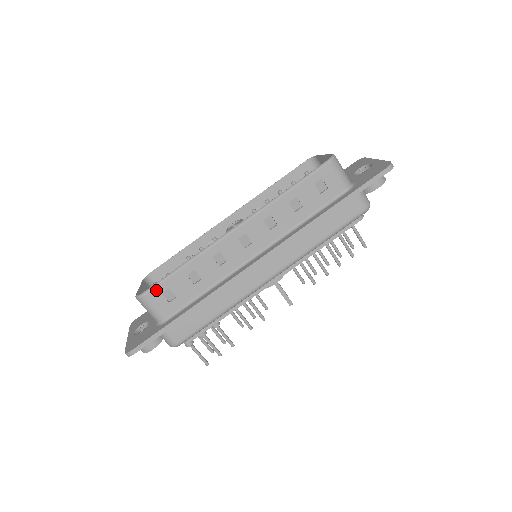
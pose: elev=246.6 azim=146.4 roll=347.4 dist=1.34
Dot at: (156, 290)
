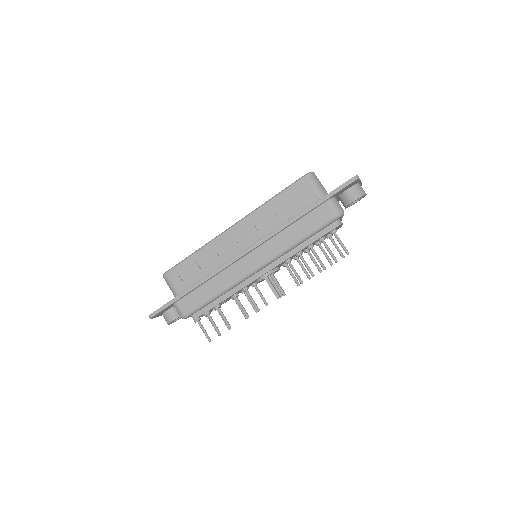
Dot at: (174, 270)
